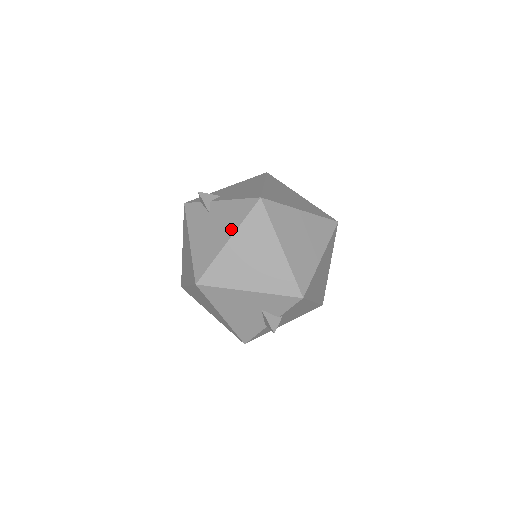
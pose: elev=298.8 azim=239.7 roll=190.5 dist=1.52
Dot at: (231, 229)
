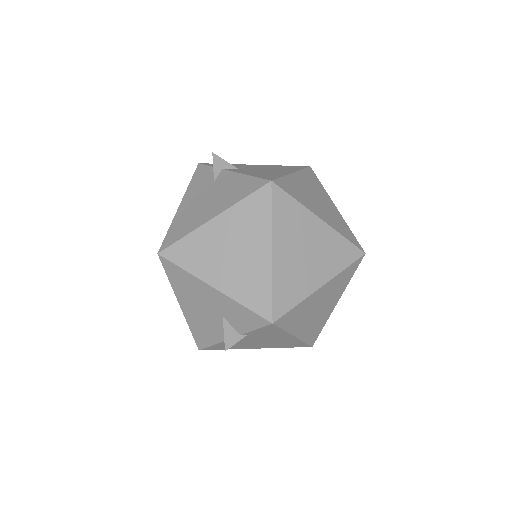
Dot at: (223, 206)
